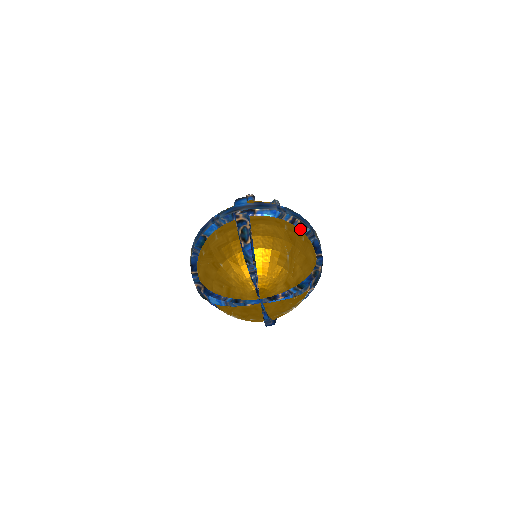
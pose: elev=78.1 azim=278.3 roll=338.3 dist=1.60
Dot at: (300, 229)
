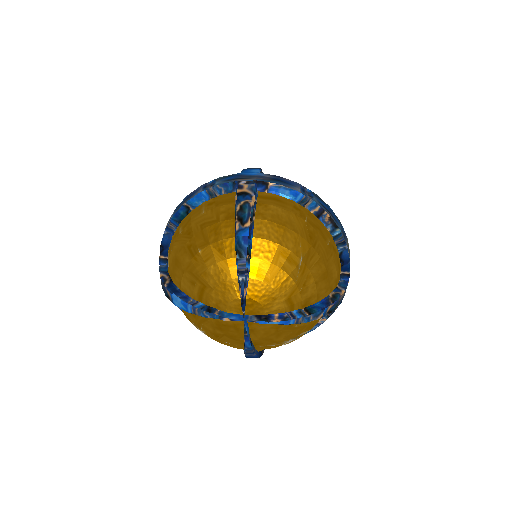
Dot at: (327, 228)
